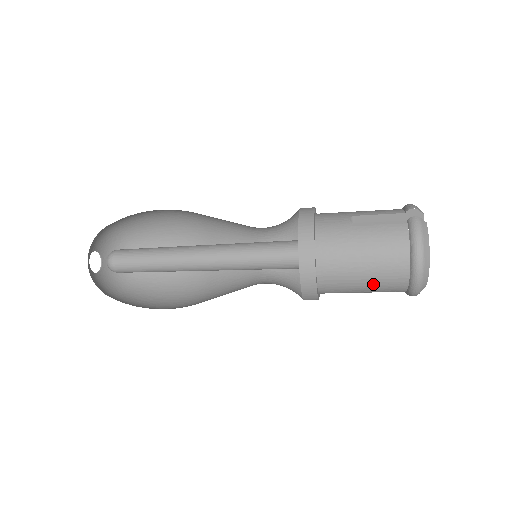
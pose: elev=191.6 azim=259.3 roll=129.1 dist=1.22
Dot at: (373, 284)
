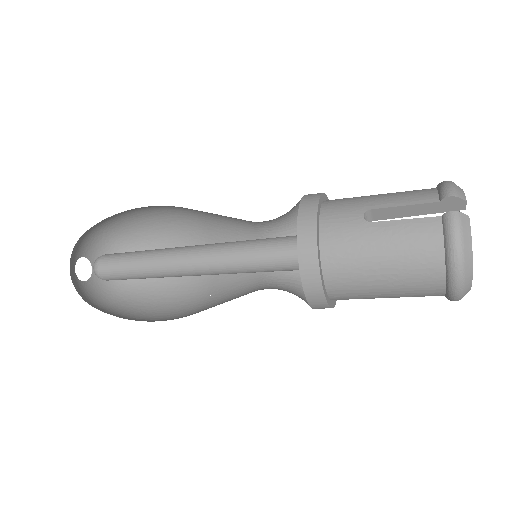
Dot at: (399, 295)
